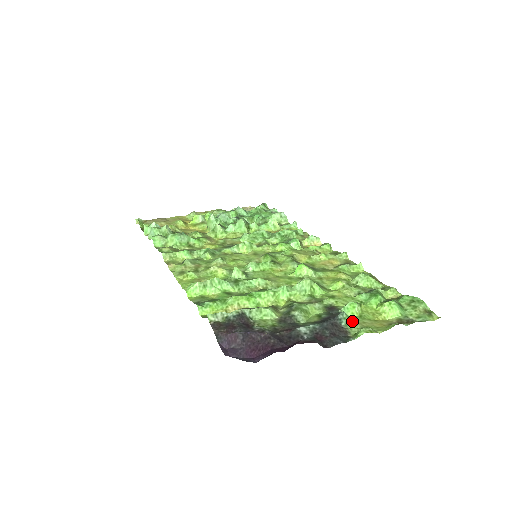
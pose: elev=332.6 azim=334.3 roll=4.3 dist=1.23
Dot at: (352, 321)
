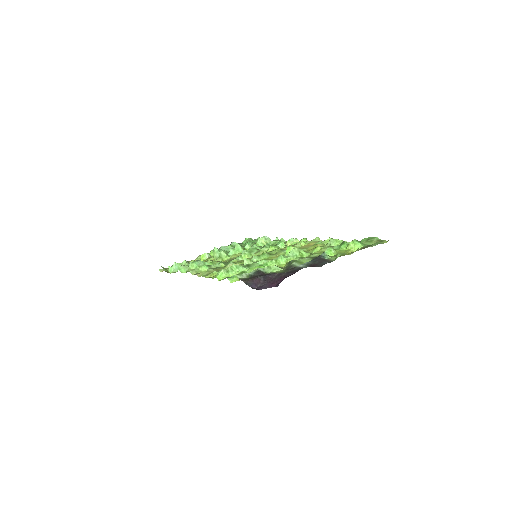
Dot at: (332, 257)
